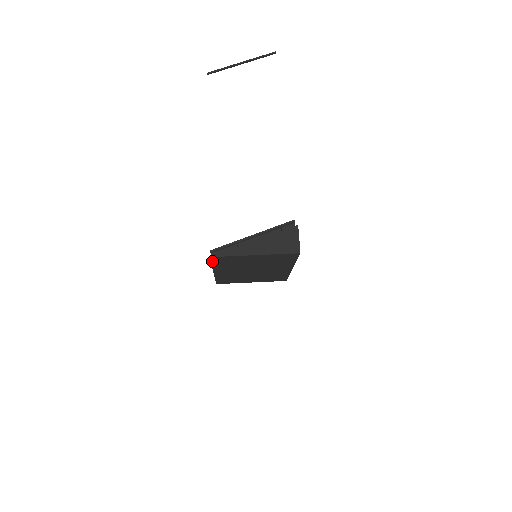
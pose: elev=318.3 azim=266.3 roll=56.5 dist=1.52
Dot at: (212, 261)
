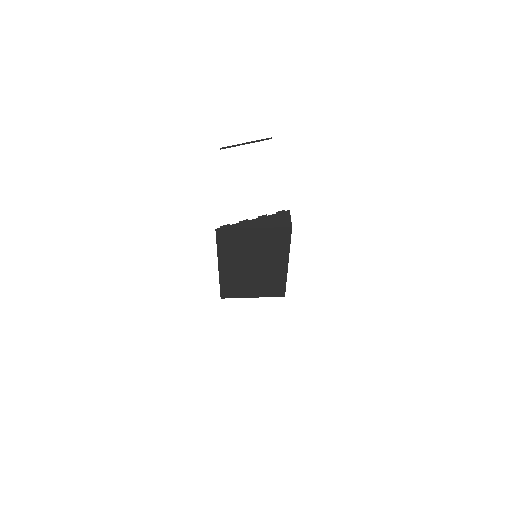
Dot at: (217, 239)
